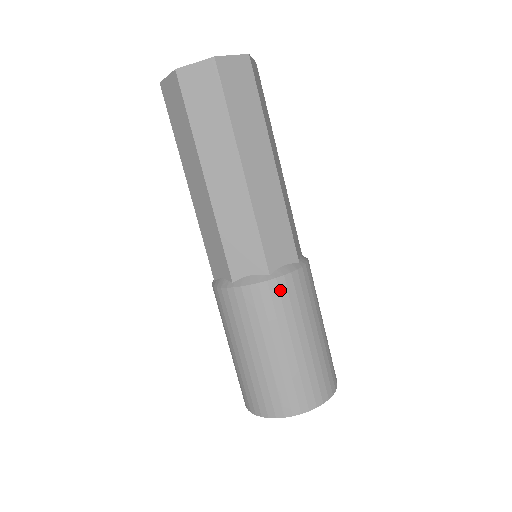
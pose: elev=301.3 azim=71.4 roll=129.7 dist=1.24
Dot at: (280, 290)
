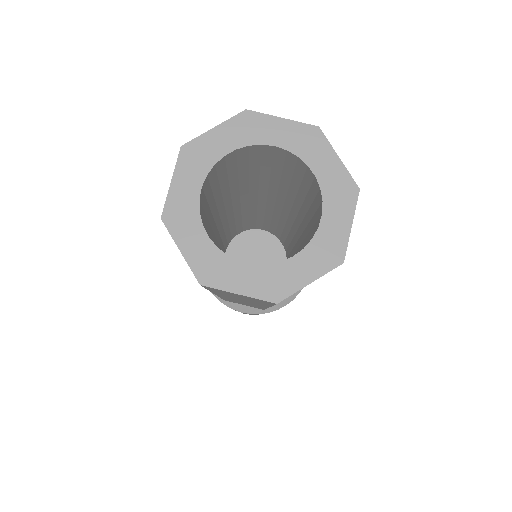
Dot at: occluded
